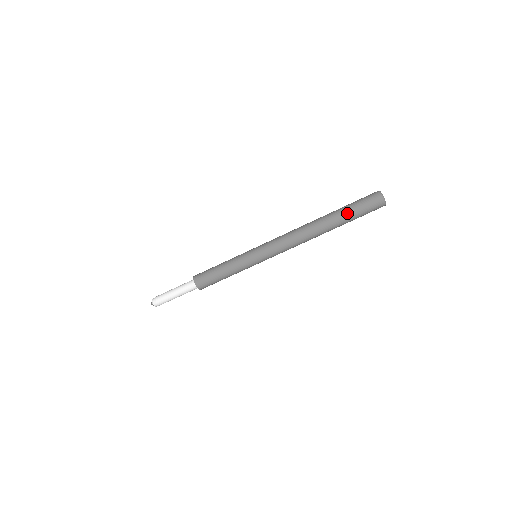
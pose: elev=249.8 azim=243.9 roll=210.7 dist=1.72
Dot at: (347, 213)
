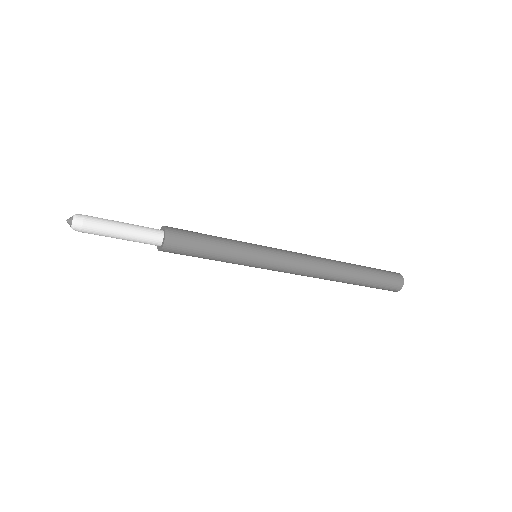
Dot at: (369, 281)
